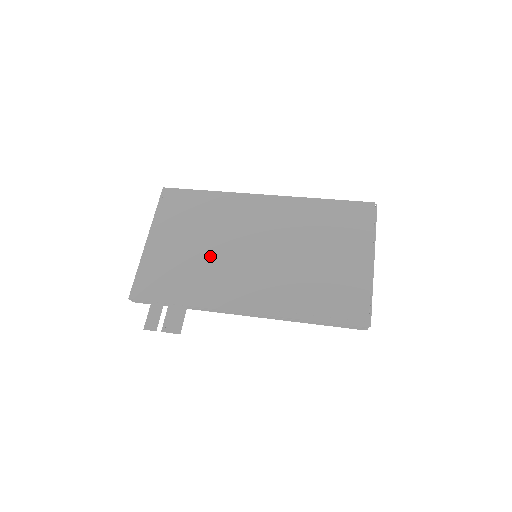
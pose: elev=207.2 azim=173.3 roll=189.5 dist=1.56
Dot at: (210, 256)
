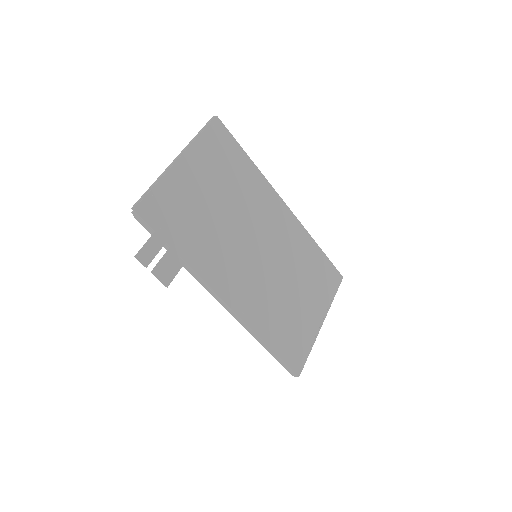
Dot at: (225, 227)
